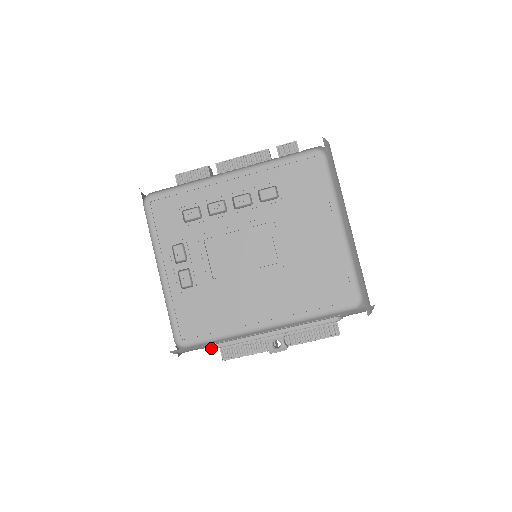
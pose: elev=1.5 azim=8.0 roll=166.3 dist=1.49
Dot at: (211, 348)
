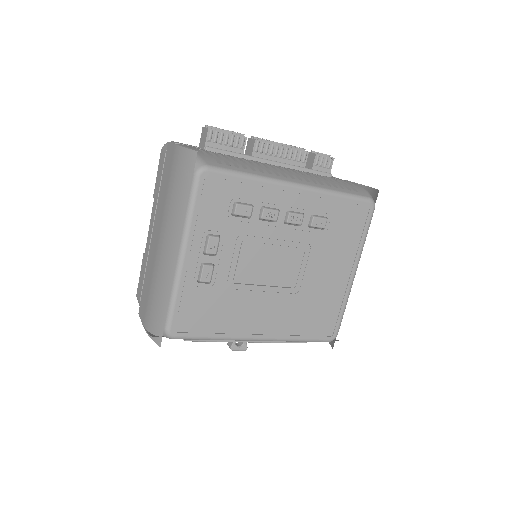
Dot at: (191, 340)
